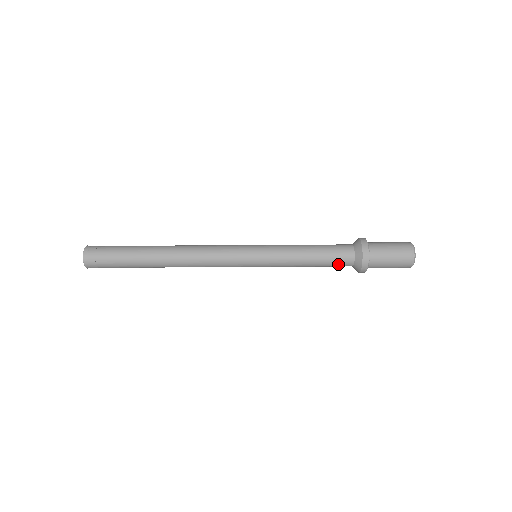
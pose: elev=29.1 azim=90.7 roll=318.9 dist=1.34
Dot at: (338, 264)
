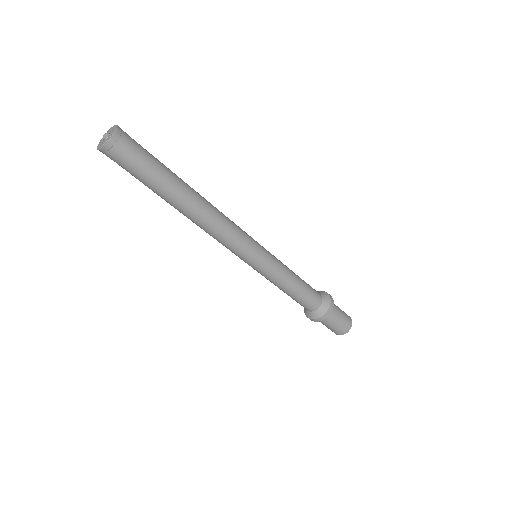
Dot at: (314, 295)
